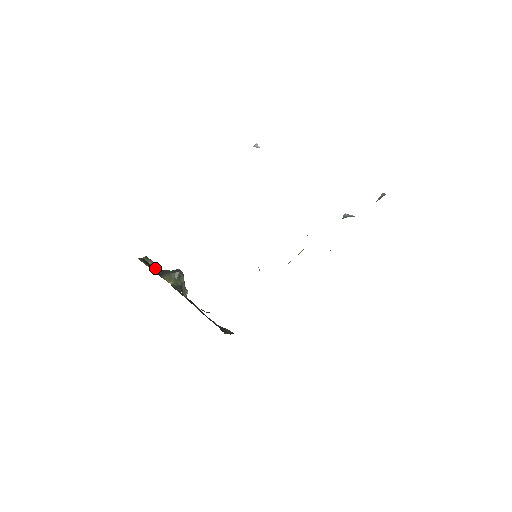
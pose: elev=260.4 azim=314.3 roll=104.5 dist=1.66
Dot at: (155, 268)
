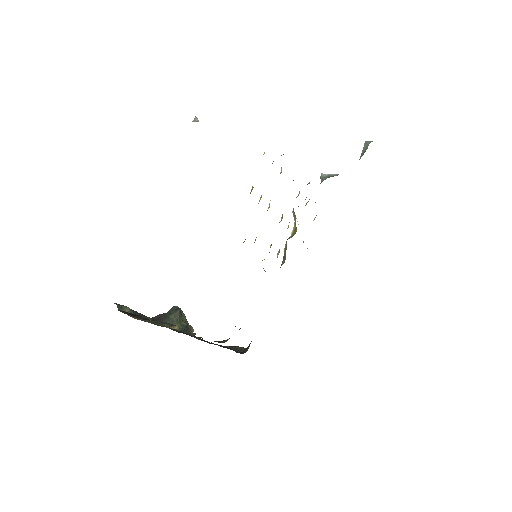
Dot at: (140, 316)
